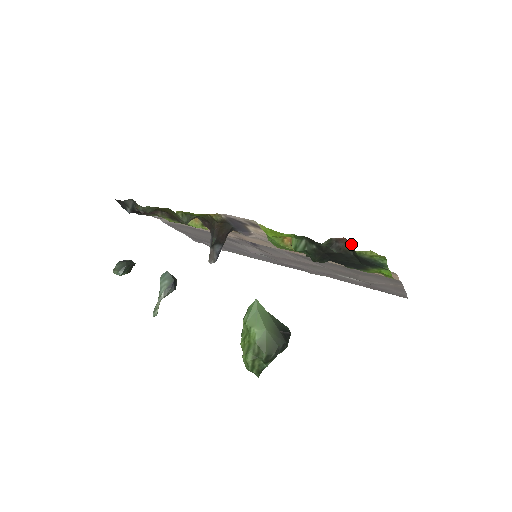
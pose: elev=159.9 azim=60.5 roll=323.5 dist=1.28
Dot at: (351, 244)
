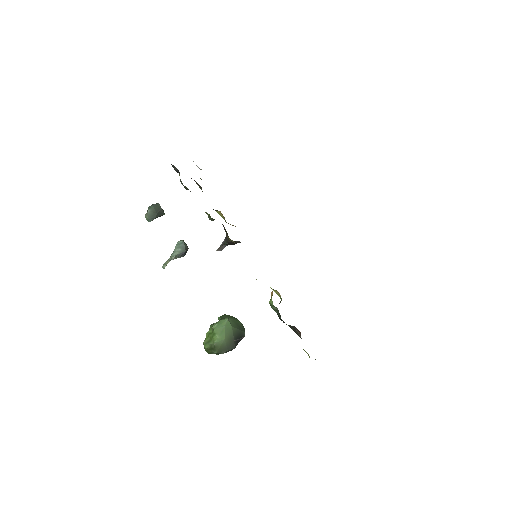
Dot at: occluded
